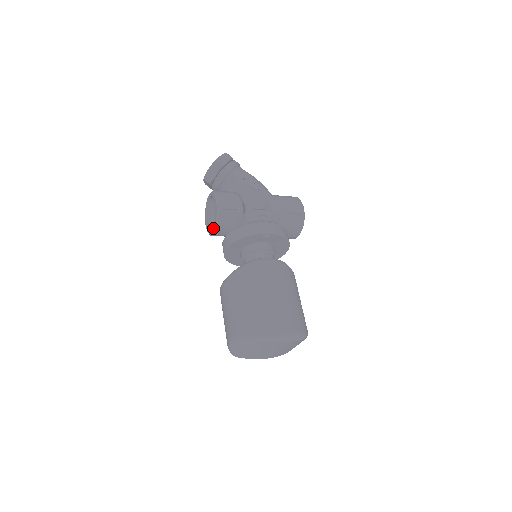
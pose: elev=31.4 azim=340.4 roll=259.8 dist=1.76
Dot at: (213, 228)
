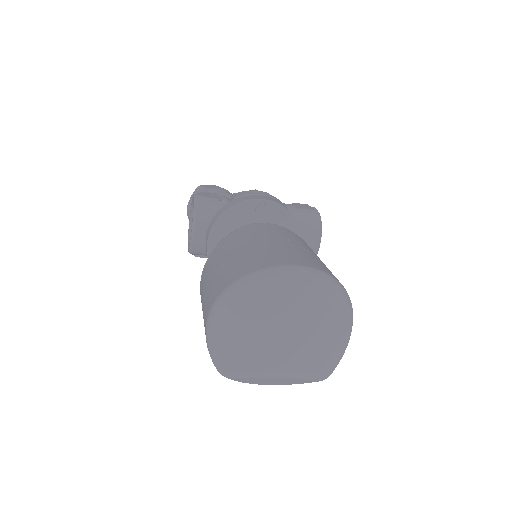
Dot at: occluded
